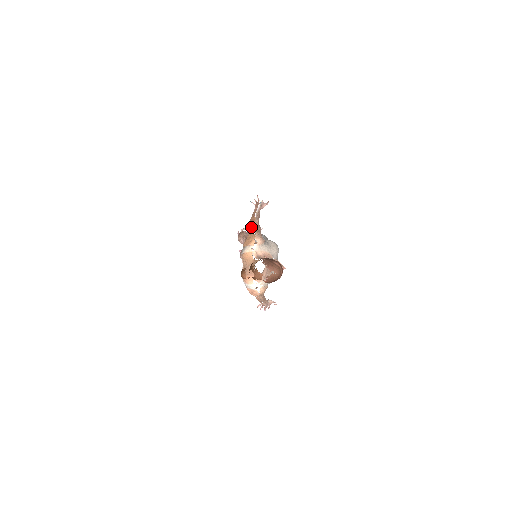
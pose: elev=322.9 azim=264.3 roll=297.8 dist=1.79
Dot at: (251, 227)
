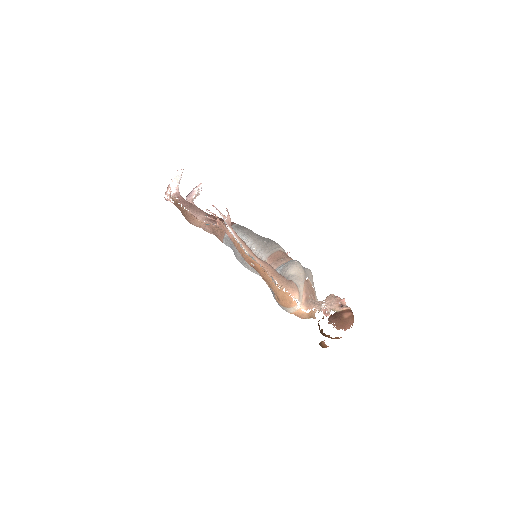
Dot at: (261, 274)
